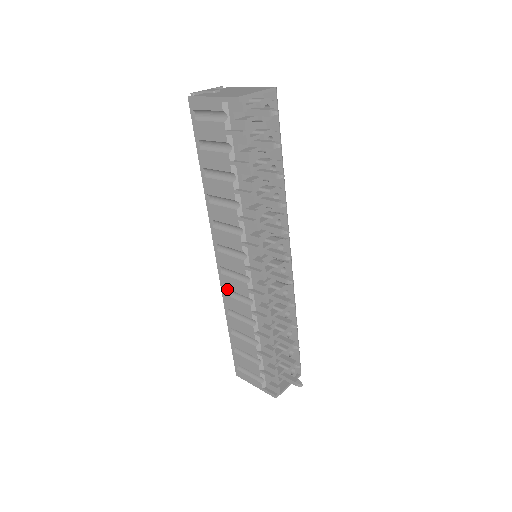
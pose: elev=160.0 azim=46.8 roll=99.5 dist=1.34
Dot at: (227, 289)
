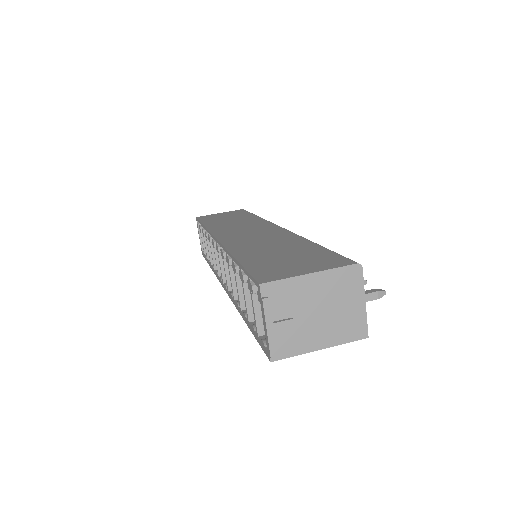
Dot at: occluded
